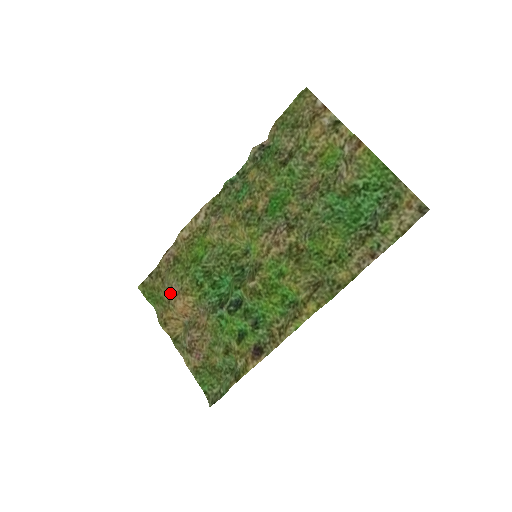
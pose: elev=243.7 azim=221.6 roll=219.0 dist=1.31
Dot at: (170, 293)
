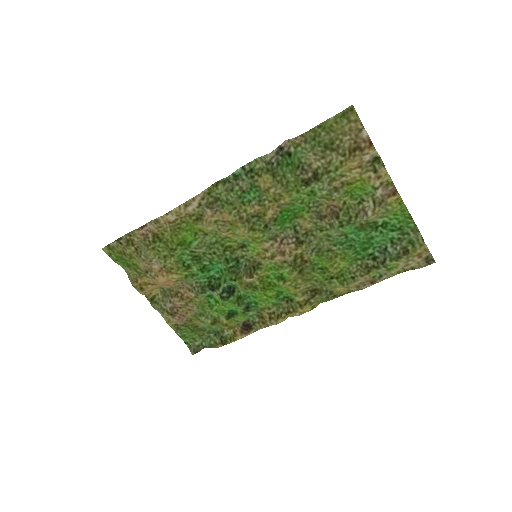
Dot at: (148, 266)
